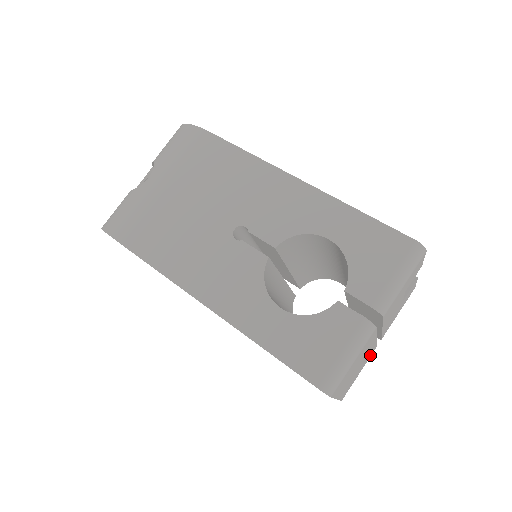
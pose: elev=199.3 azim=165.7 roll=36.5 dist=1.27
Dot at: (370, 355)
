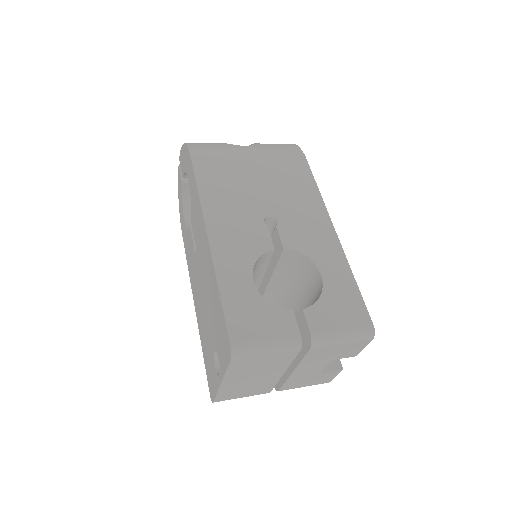
Dot at: (262, 391)
